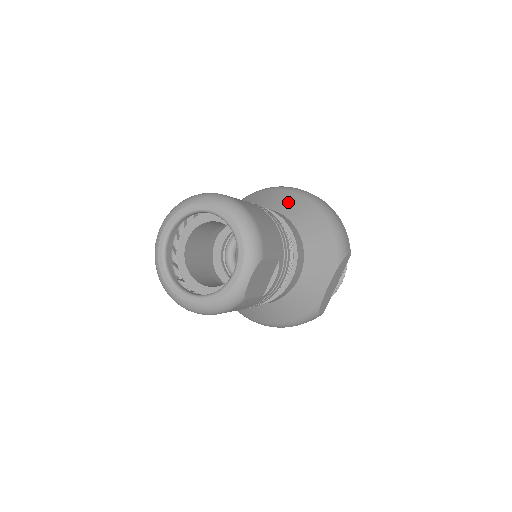
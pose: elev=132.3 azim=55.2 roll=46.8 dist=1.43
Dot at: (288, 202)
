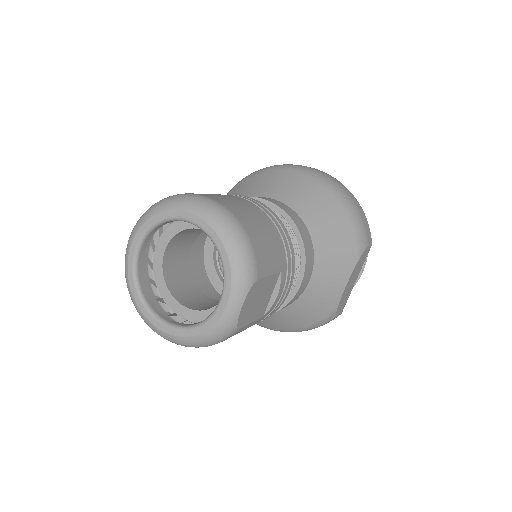
Dot at: (292, 186)
